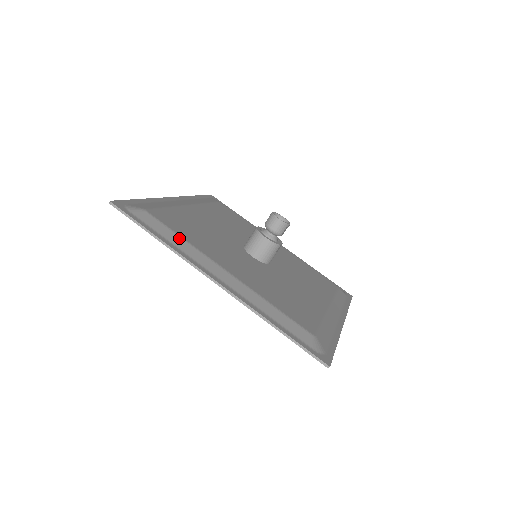
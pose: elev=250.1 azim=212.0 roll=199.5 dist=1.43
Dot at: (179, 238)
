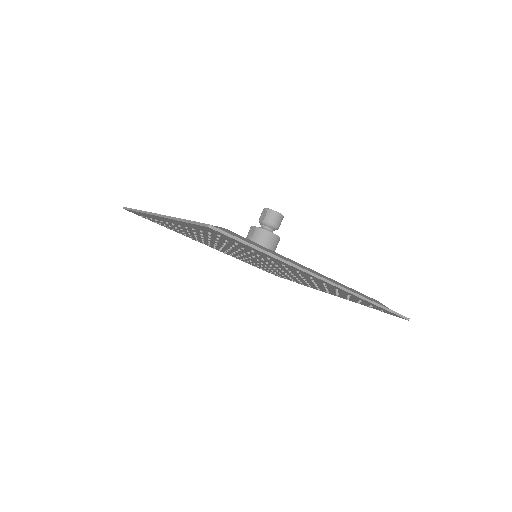
Dot at: (269, 250)
